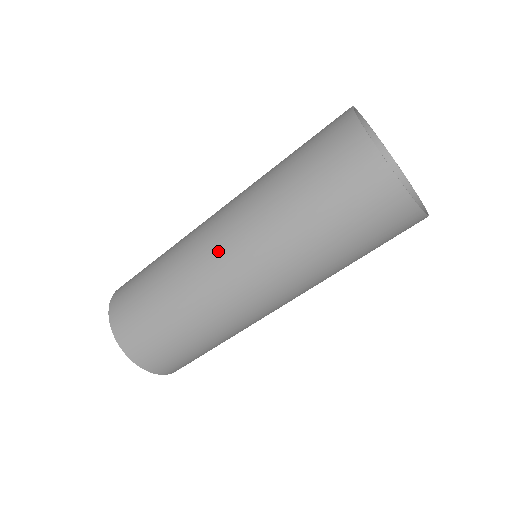
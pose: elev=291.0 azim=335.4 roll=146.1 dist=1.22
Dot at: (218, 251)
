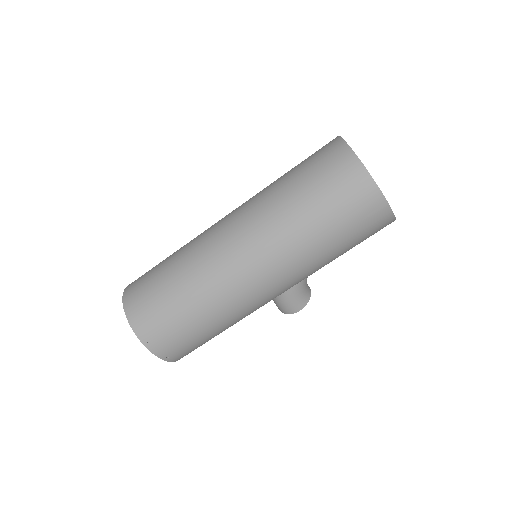
Dot at: (224, 224)
